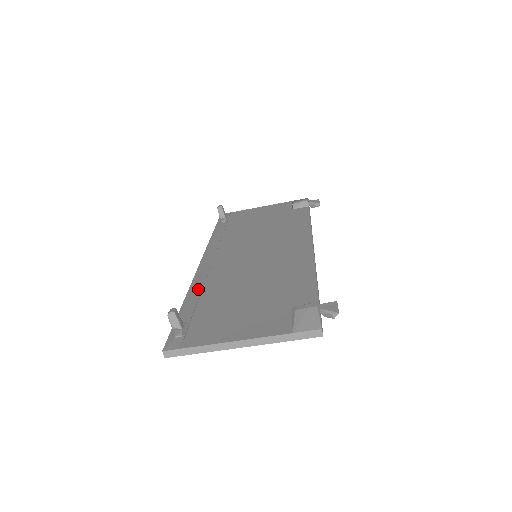
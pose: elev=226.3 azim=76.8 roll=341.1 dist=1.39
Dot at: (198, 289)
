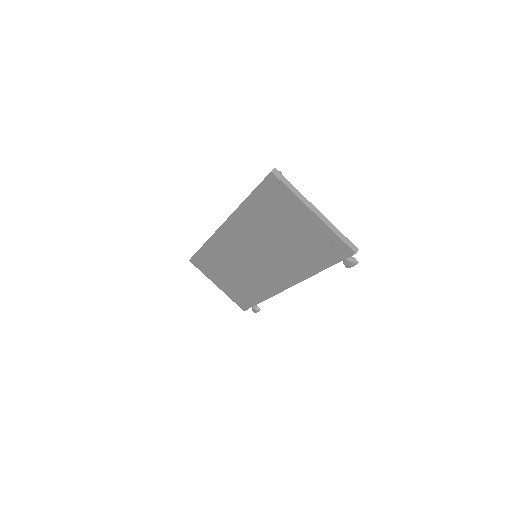
Dot at: occluded
